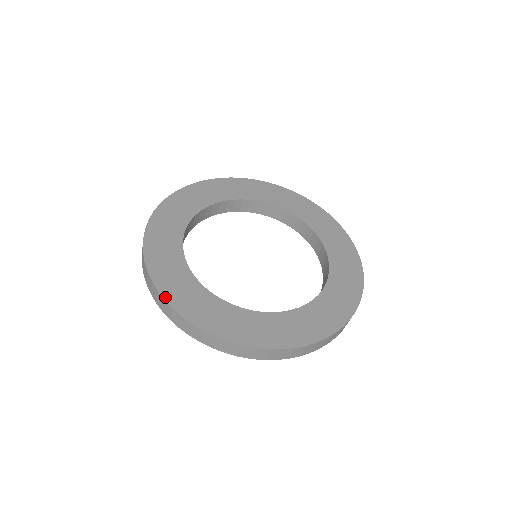
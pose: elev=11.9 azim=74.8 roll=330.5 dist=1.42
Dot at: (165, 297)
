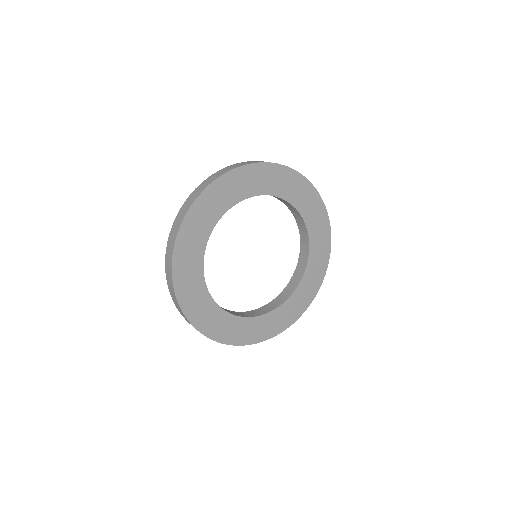
Dot at: (207, 335)
